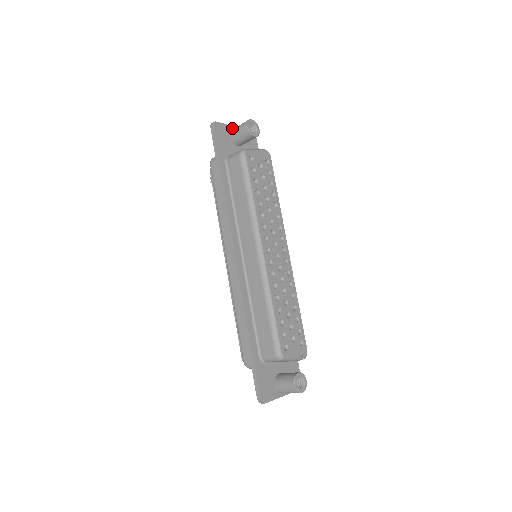
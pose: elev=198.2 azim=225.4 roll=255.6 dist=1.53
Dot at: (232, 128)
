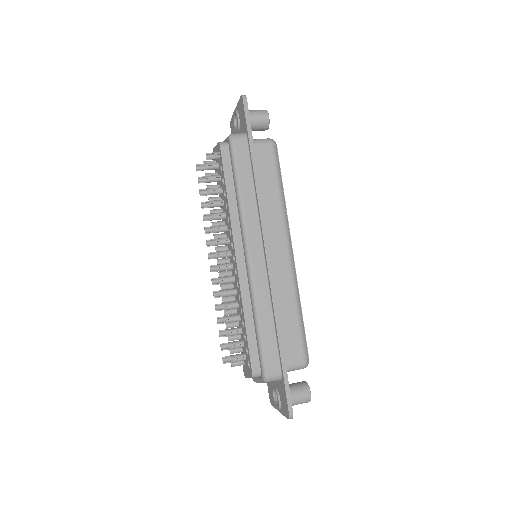
Dot at: occluded
